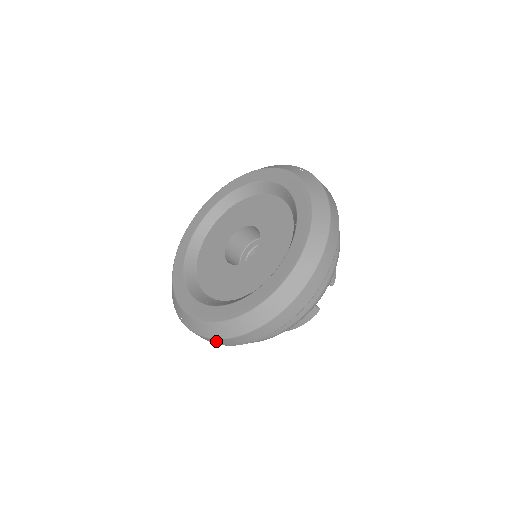
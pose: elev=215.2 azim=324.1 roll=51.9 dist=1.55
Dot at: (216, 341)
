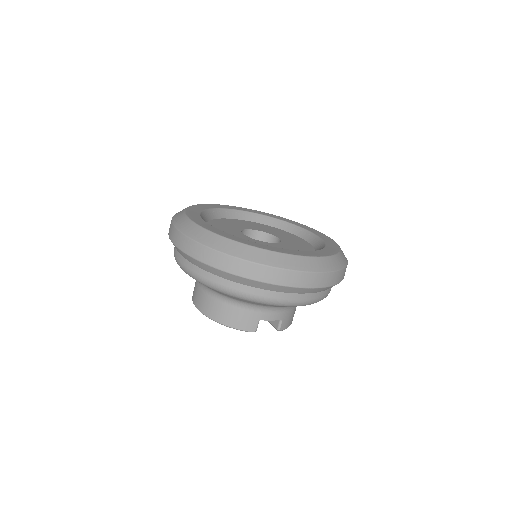
Dot at: (192, 246)
